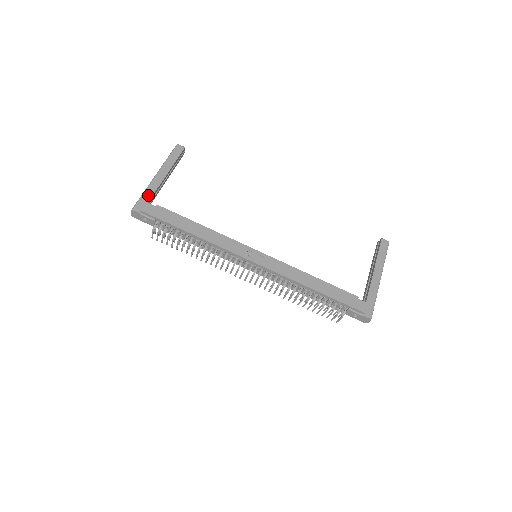
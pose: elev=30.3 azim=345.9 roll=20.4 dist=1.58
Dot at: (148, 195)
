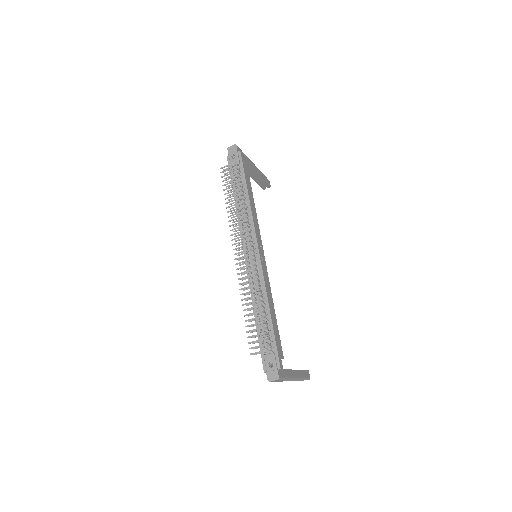
Dot at: (246, 158)
